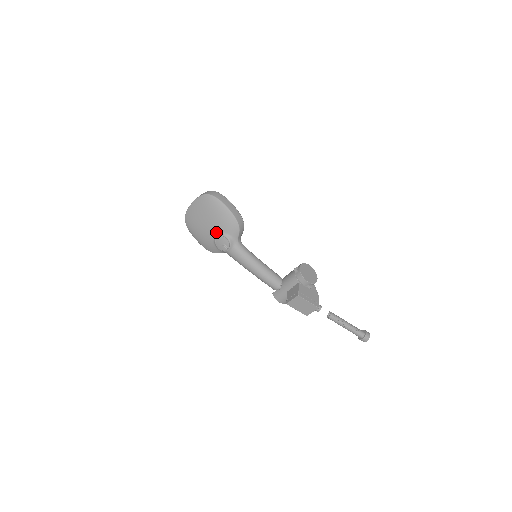
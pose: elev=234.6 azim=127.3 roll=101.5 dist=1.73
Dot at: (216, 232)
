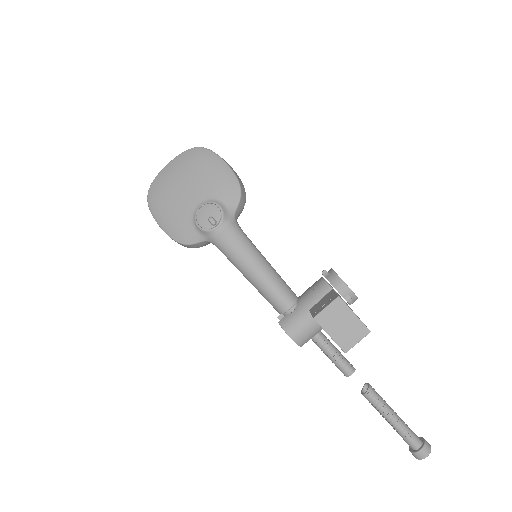
Dot at: (201, 199)
